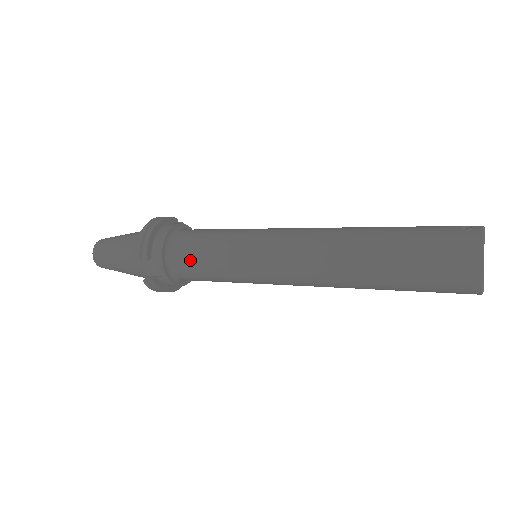
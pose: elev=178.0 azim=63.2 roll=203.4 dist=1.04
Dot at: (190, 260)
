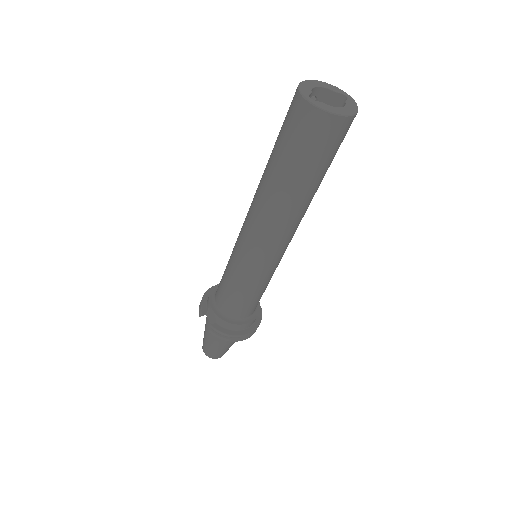
Dot at: (221, 290)
